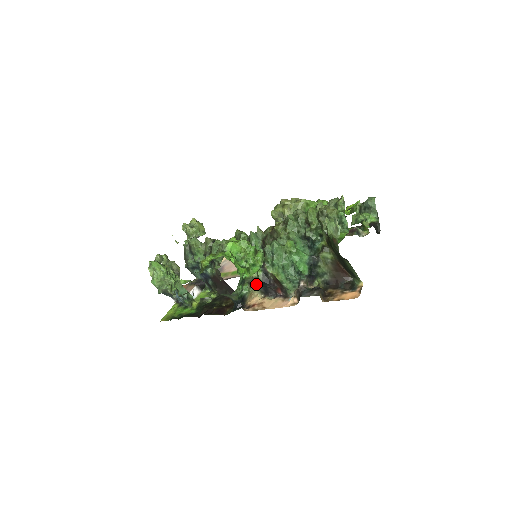
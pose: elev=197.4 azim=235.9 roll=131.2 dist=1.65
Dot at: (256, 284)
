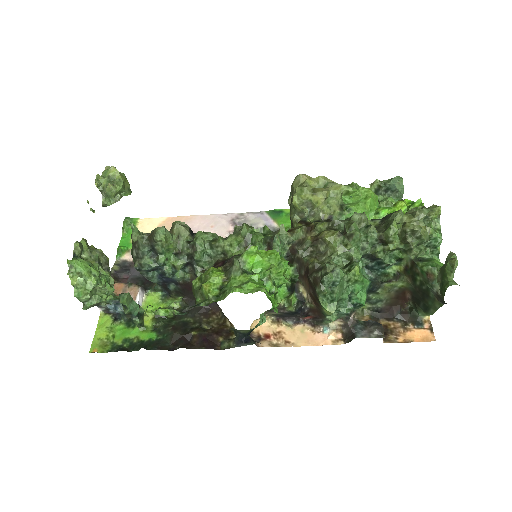
Dot at: (280, 312)
